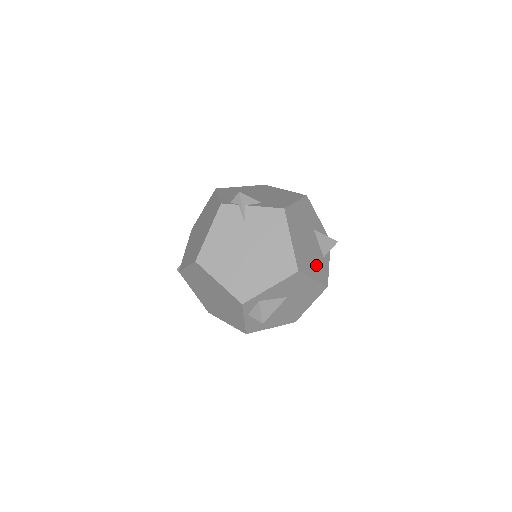
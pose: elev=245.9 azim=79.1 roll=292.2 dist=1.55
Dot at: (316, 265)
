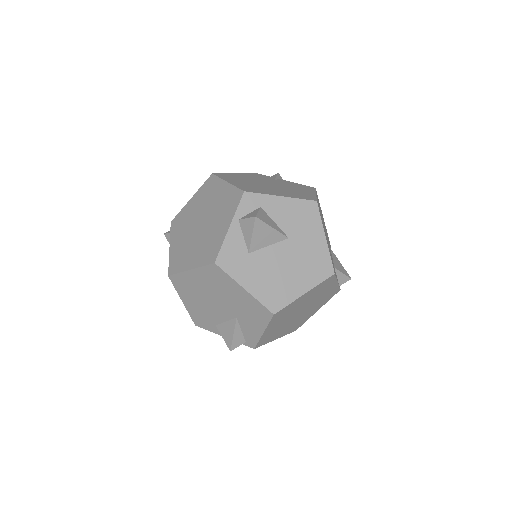
Dot at: occluded
